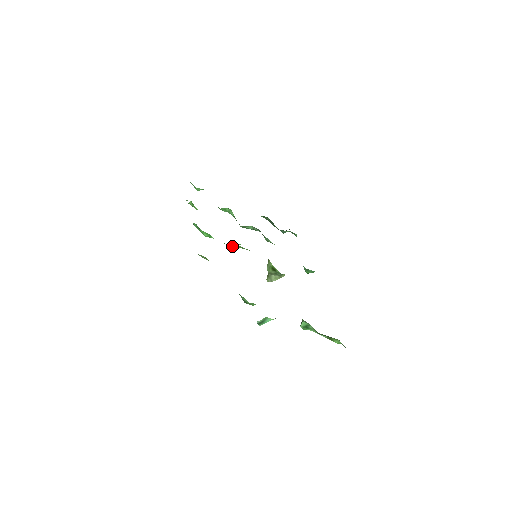
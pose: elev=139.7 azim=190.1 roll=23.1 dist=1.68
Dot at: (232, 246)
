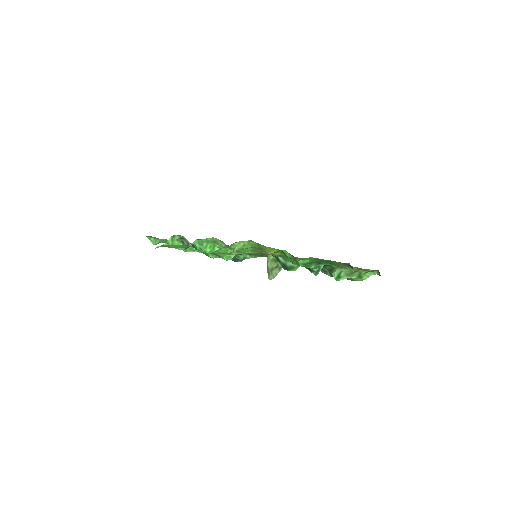
Dot at: occluded
